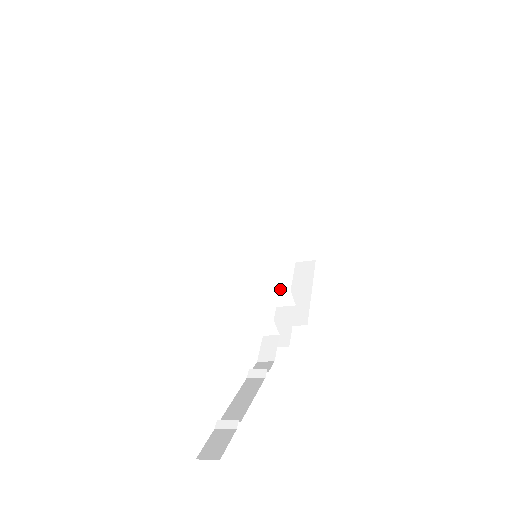
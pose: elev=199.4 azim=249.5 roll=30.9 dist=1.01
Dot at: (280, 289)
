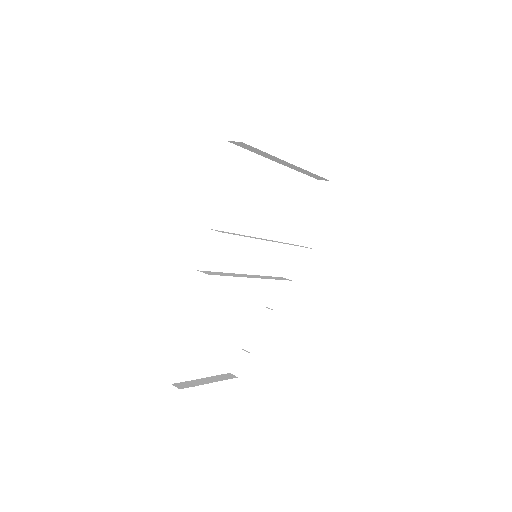
Dot at: occluded
